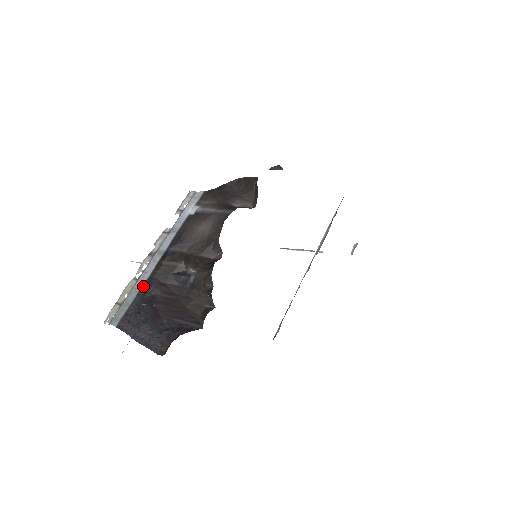
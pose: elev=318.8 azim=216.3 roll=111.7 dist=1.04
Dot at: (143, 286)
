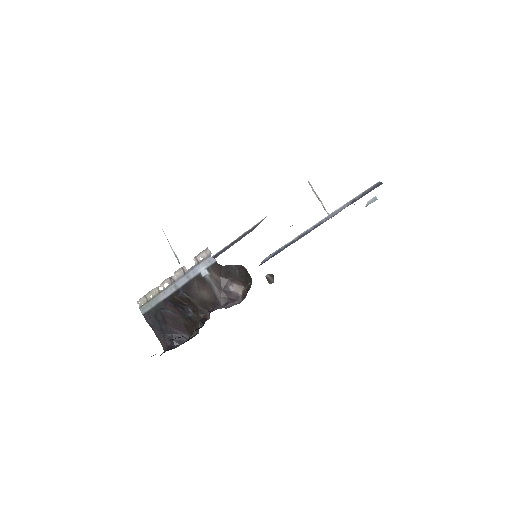
Dot at: (161, 302)
